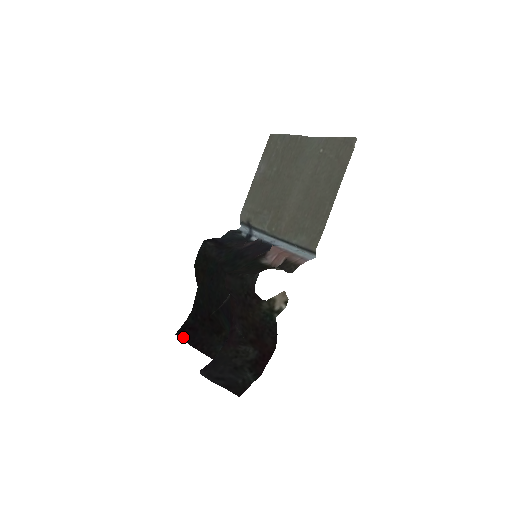
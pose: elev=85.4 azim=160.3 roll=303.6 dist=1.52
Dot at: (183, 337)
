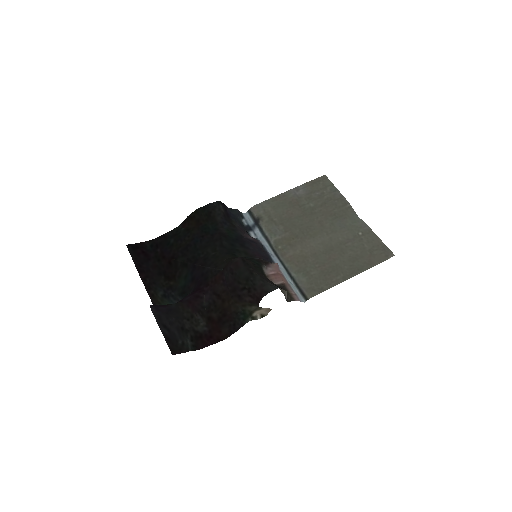
Dot at: (132, 254)
